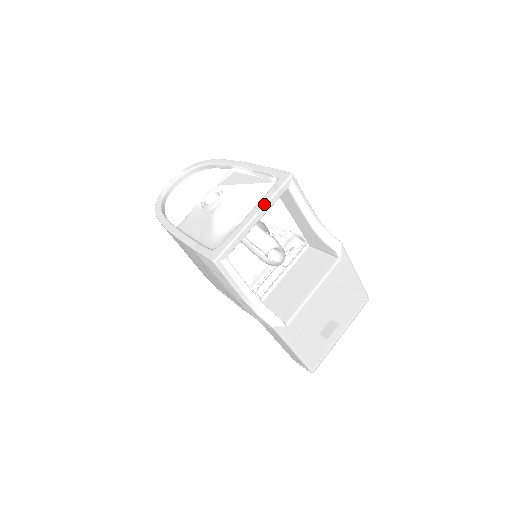
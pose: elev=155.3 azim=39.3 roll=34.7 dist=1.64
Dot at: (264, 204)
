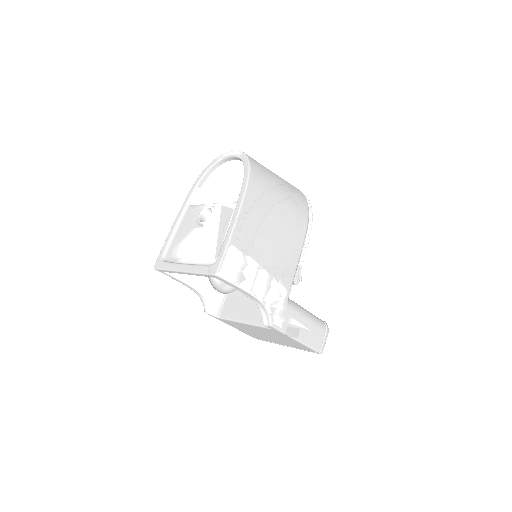
Dot at: (190, 271)
